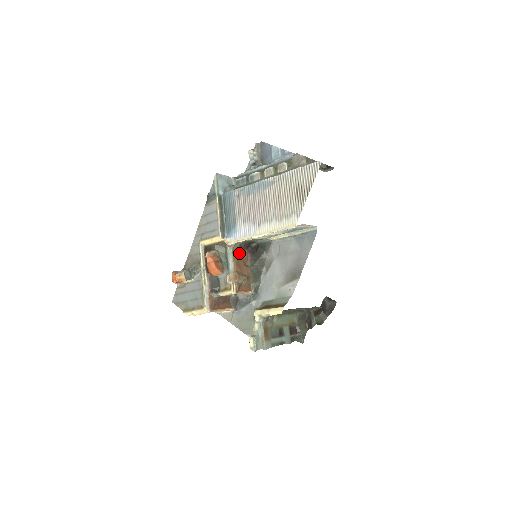
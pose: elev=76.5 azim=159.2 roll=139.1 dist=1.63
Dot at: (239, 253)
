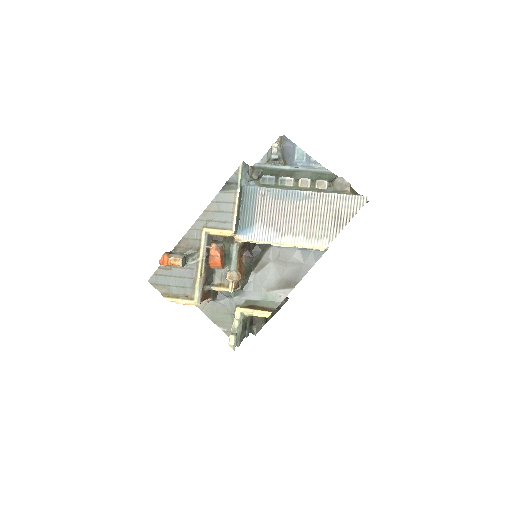
Dot at: (241, 250)
